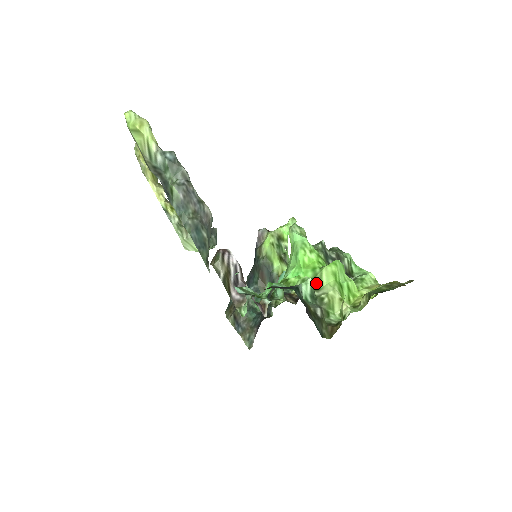
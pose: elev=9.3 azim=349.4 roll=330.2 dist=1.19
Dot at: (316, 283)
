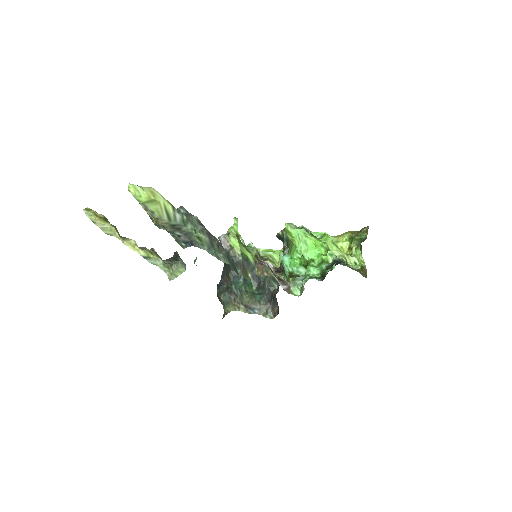
Dot at: occluded
